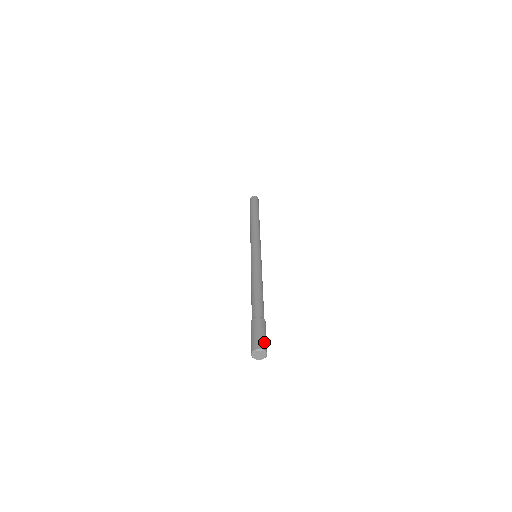
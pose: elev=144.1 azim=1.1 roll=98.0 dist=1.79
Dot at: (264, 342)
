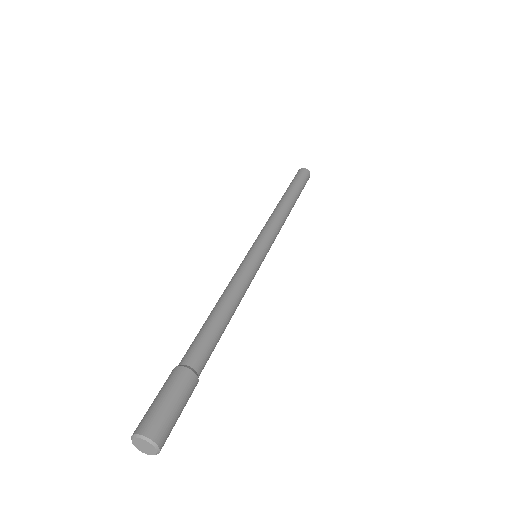
Dot at: (164, 423)
